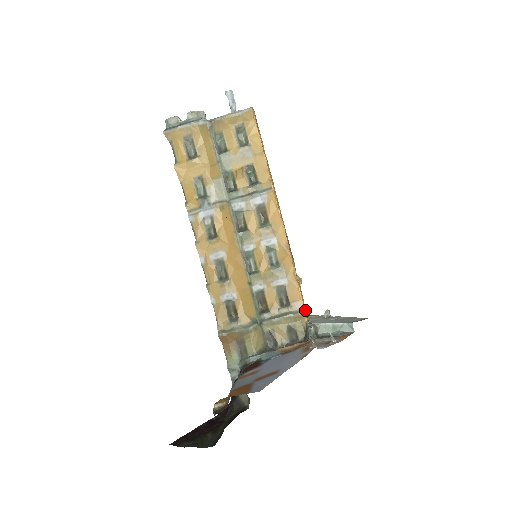
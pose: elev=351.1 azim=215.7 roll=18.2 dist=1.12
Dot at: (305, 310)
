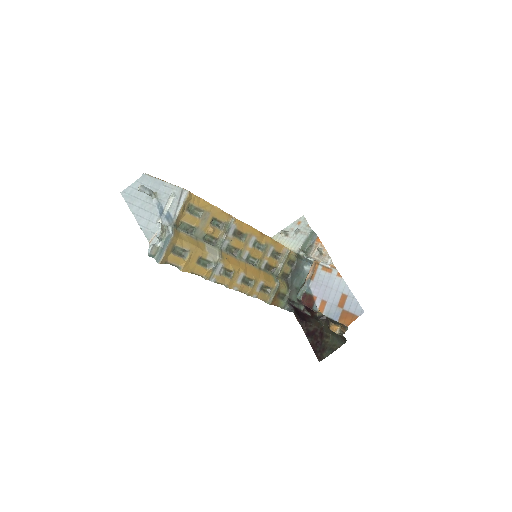
Dot at: occluded
